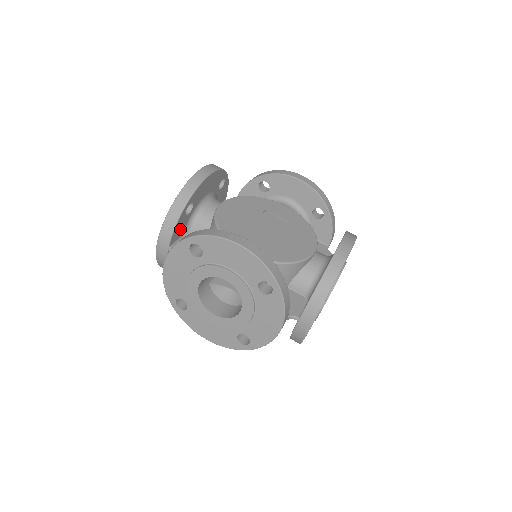
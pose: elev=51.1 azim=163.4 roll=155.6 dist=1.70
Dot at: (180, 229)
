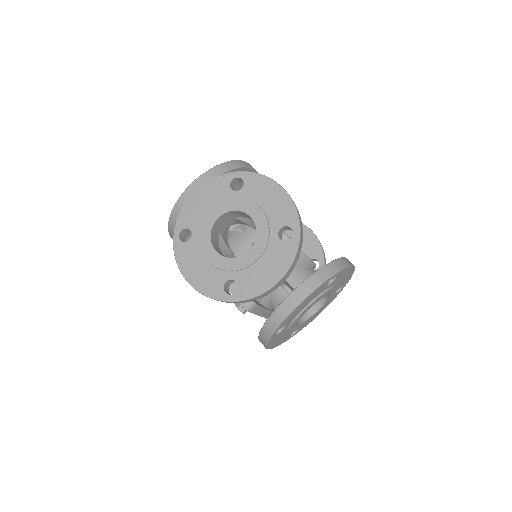
Dot at: occluded
